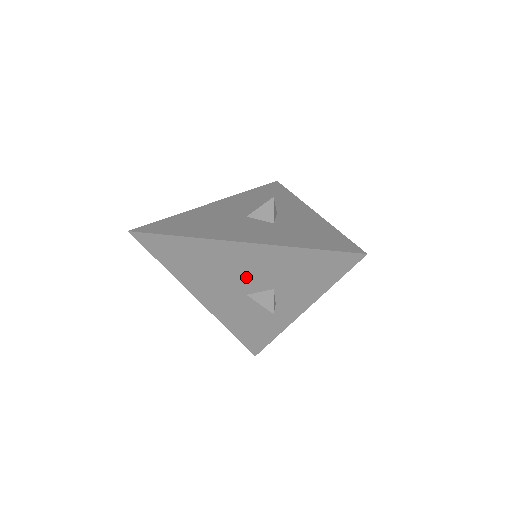
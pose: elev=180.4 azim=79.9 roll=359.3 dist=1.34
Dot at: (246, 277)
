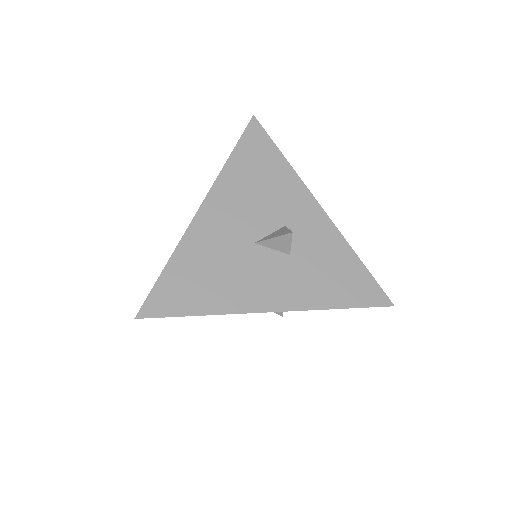
Dot at: occluded
